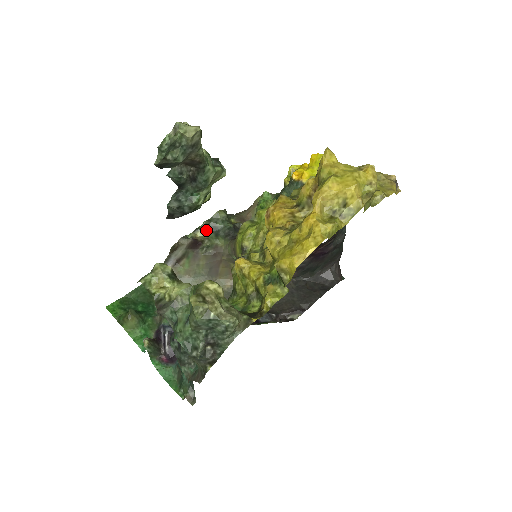
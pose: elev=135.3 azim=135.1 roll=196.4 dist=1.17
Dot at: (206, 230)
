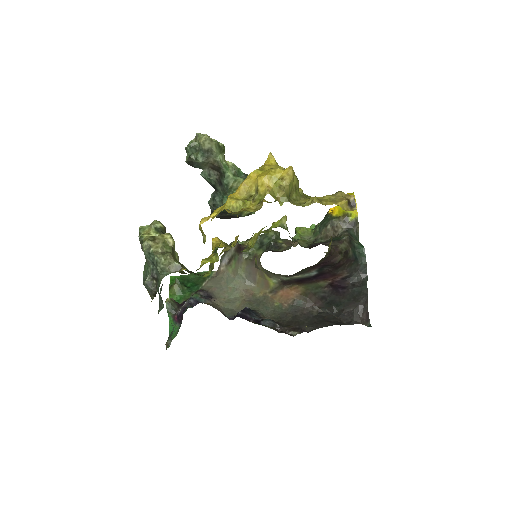
Dot at: occluded
